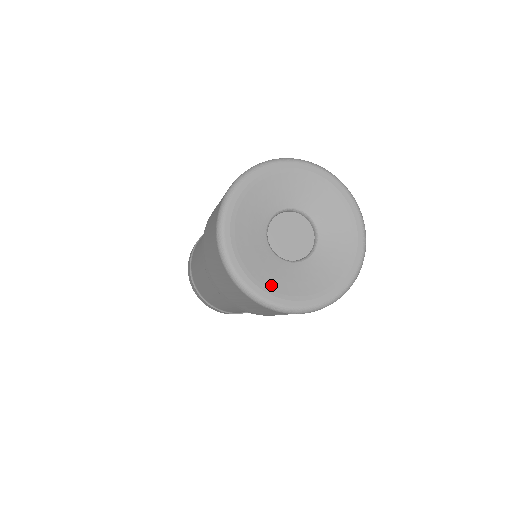
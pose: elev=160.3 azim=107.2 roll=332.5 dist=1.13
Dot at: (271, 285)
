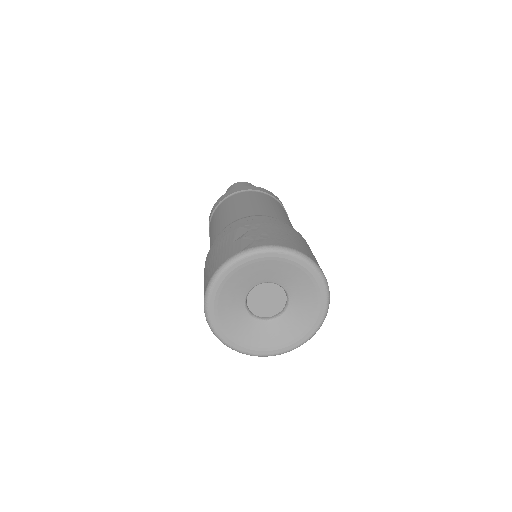
Dot at: (247, 342)
